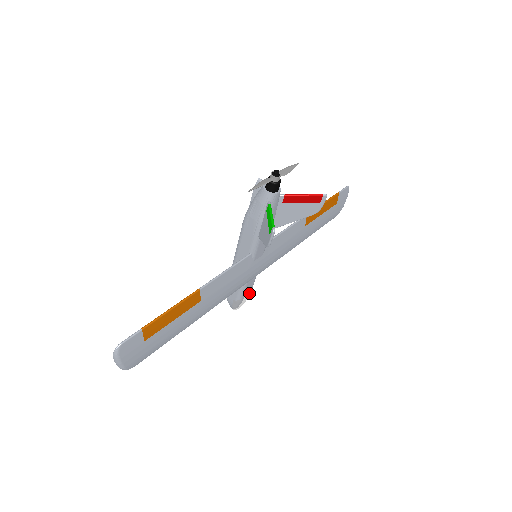
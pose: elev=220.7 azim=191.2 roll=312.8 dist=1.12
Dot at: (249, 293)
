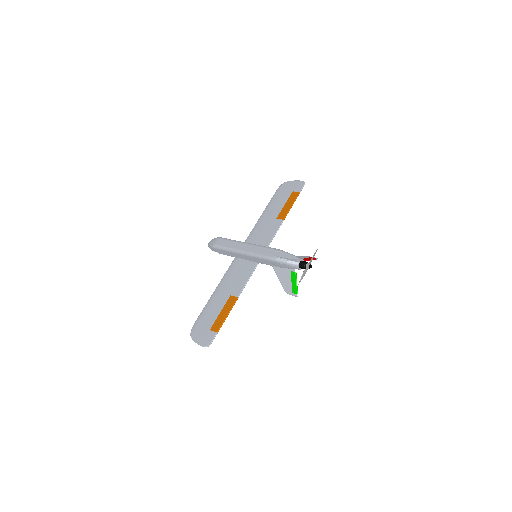
Dot at: occluded
